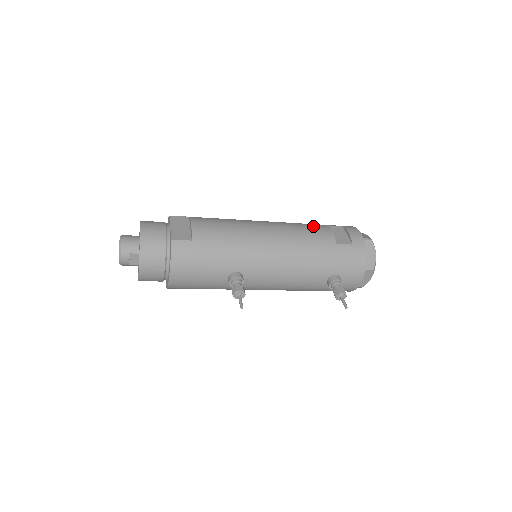
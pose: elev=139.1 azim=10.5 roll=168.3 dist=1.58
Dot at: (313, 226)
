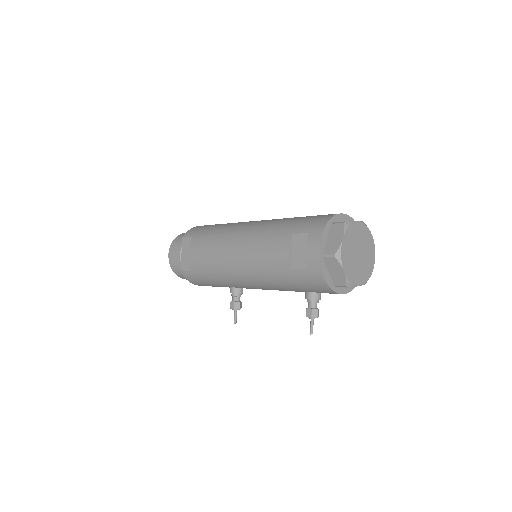
Dot at: (274, 242)
